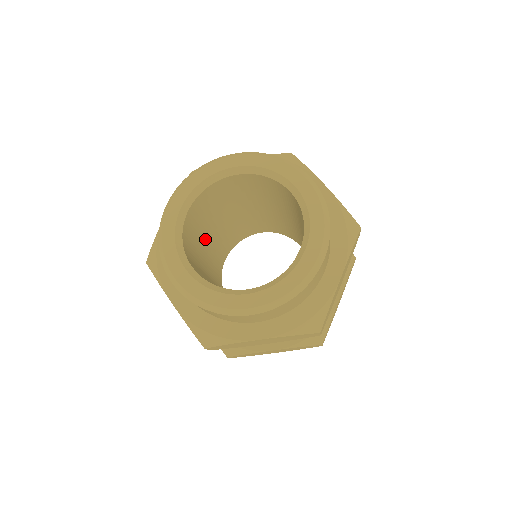
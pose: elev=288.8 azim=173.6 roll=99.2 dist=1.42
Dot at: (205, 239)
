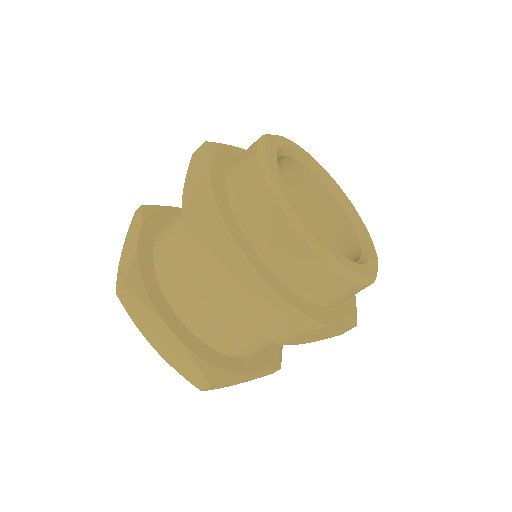
Dot at: occluded
